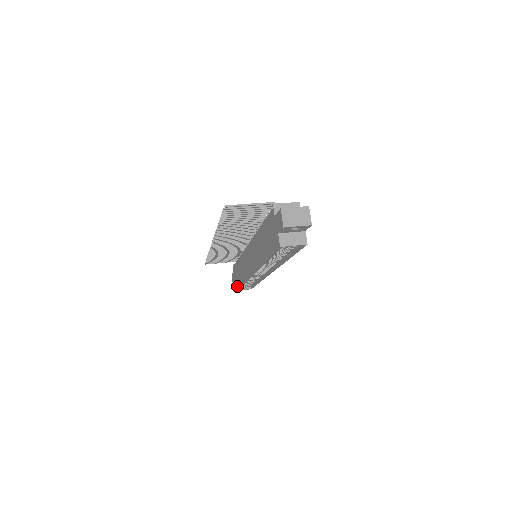
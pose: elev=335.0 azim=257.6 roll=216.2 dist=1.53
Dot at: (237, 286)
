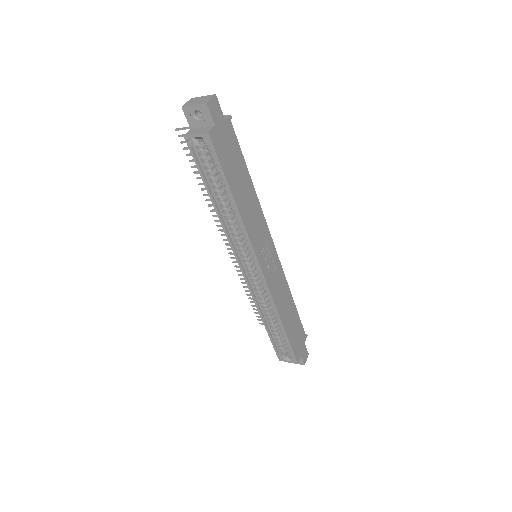
Dot at: (274, 344)
